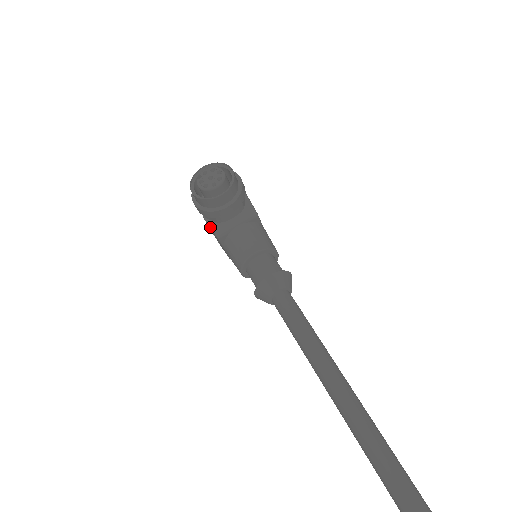
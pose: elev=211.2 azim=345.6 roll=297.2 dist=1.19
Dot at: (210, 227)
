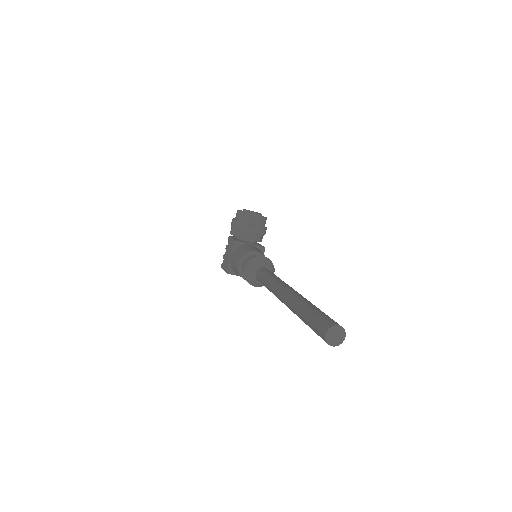
Dot at: (232, 239)
